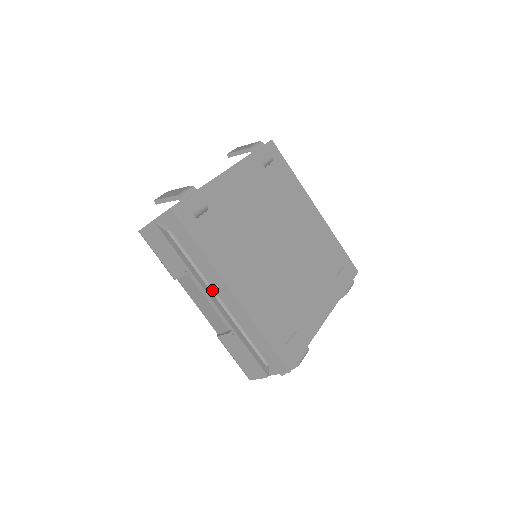
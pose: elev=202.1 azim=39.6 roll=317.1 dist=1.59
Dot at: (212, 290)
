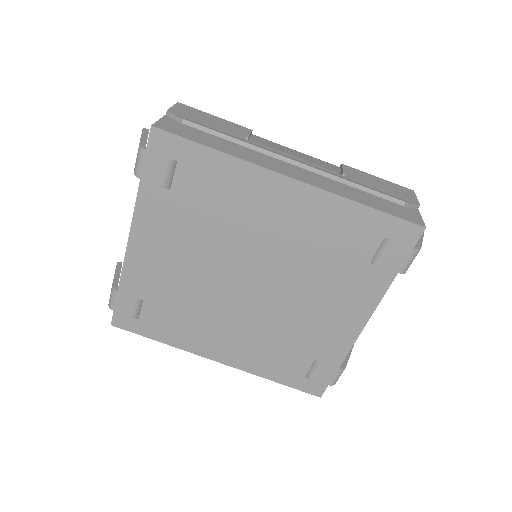
Dot at: occluded
